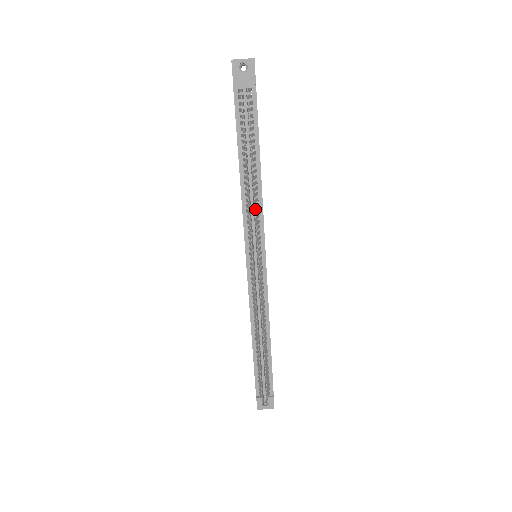
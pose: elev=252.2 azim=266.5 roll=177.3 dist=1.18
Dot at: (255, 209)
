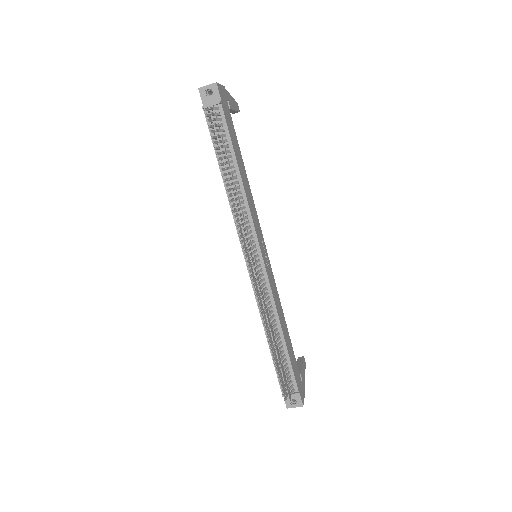
Dot at: (237, 209)
